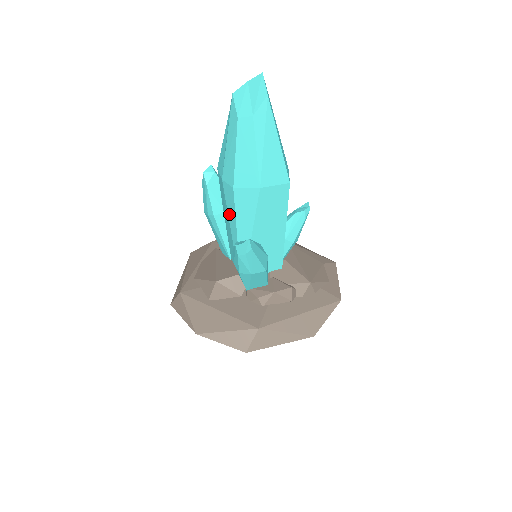
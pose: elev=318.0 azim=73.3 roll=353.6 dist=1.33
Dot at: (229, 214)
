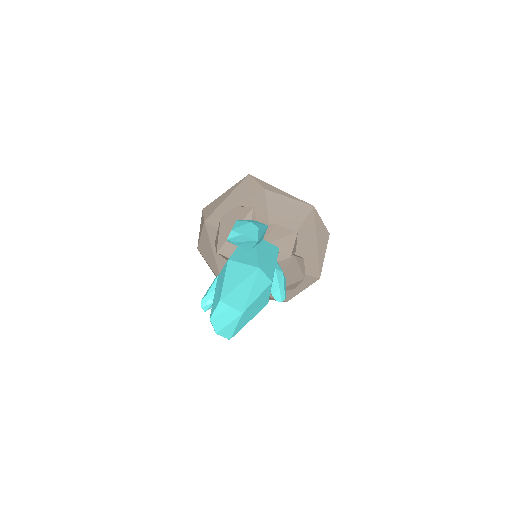
Dot at: occluded
